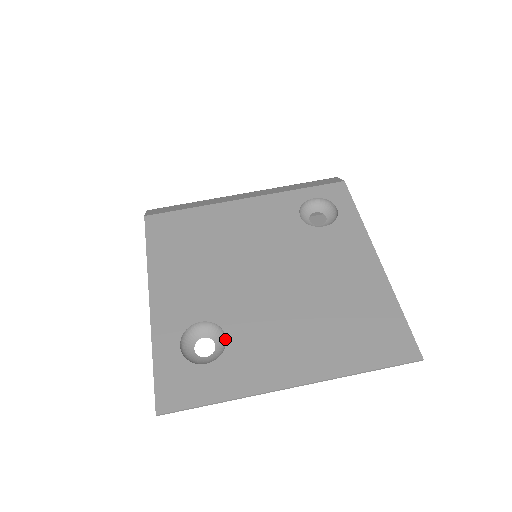
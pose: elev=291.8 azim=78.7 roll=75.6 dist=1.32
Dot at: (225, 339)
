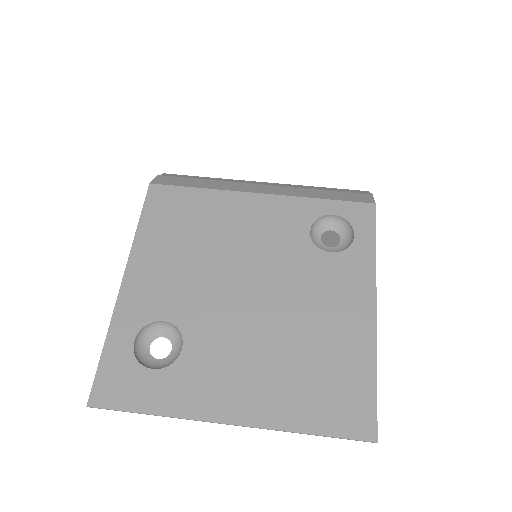
Dot at: (182, 348)
